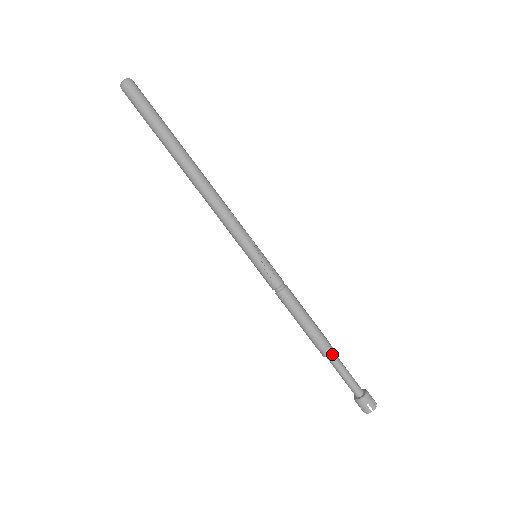
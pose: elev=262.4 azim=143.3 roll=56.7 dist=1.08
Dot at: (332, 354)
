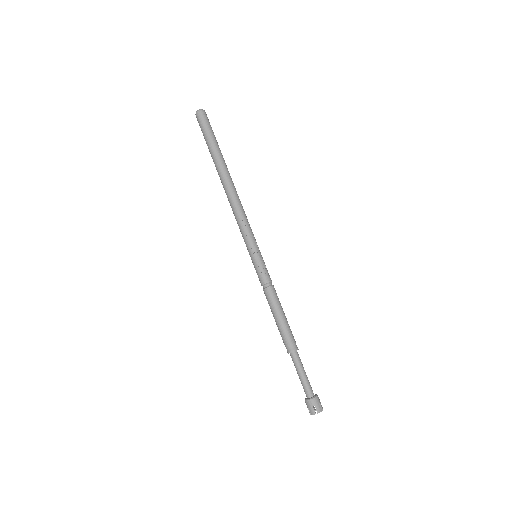
Dot at: (295, 353)
